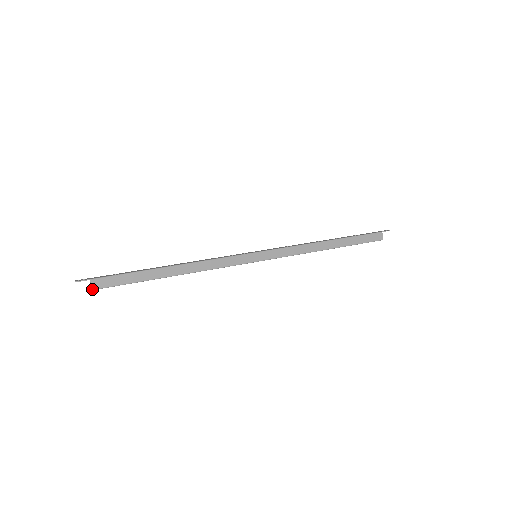
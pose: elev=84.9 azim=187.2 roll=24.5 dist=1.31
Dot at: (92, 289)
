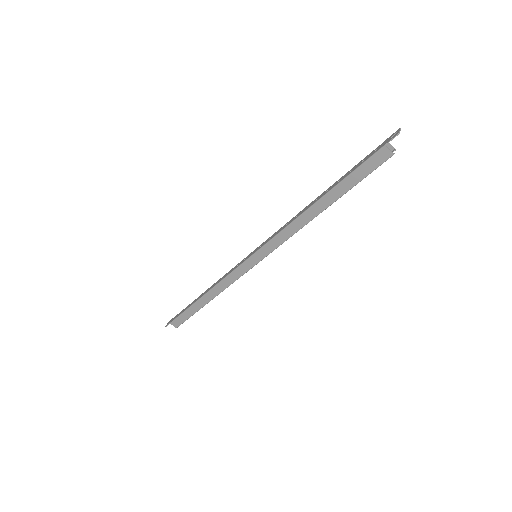
Dot at: occluded
